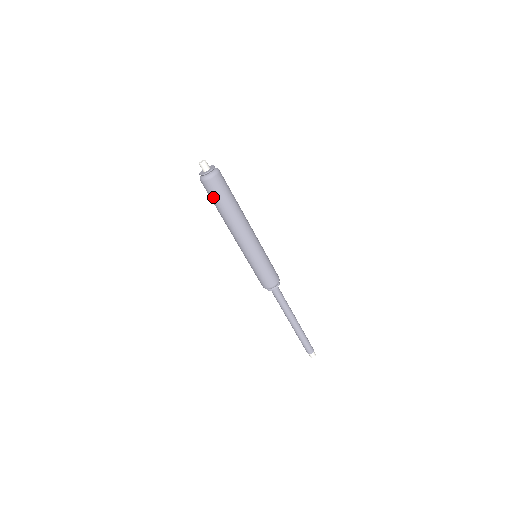
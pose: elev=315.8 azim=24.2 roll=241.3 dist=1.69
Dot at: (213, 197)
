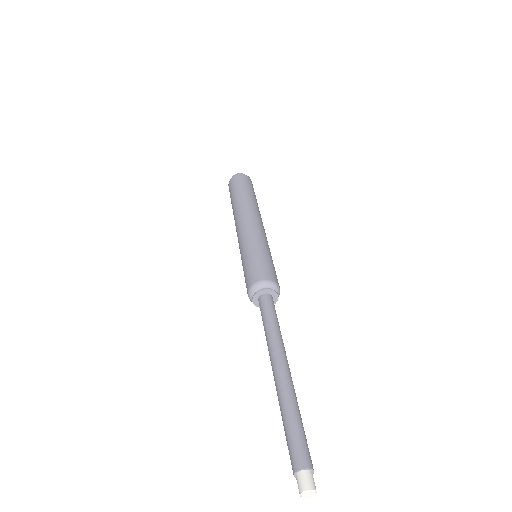
Dot at: (230, 197)
